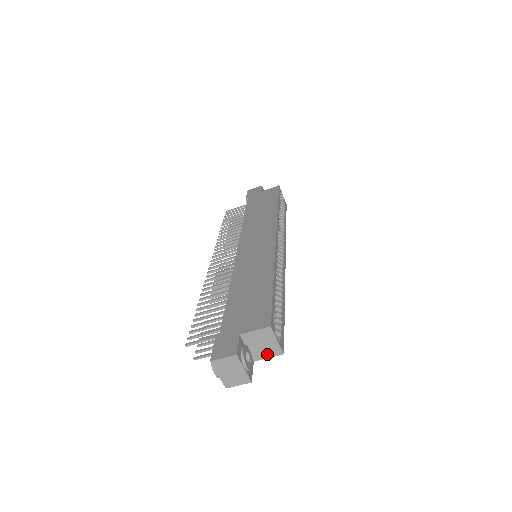
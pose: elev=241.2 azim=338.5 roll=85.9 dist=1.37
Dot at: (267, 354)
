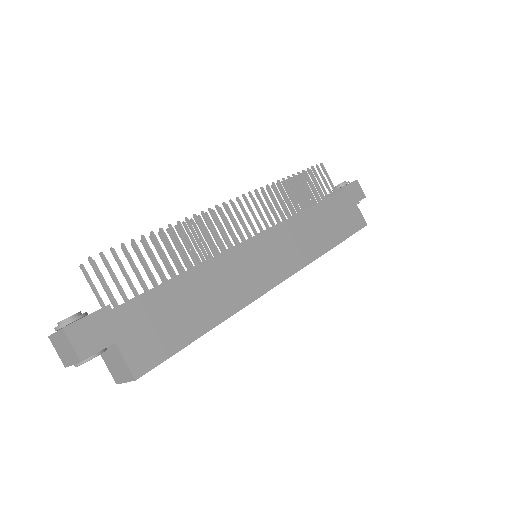
Dot at: (110, 366)
